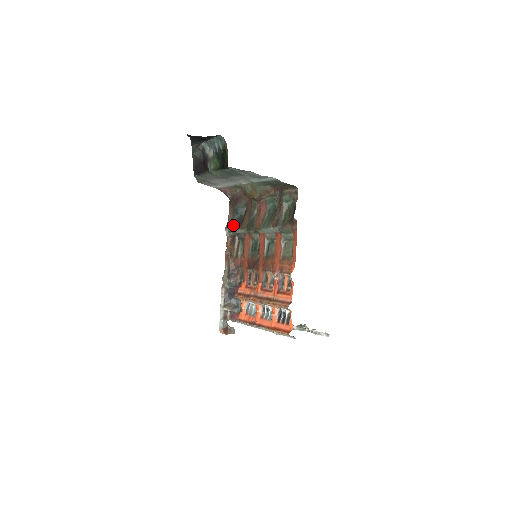
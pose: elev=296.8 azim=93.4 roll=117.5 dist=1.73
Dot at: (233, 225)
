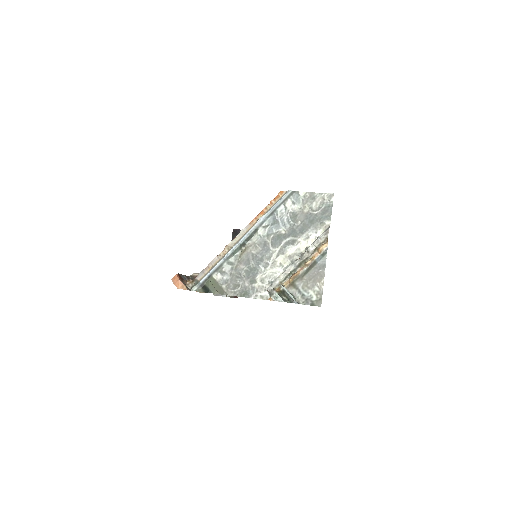
Dot at: occluded
